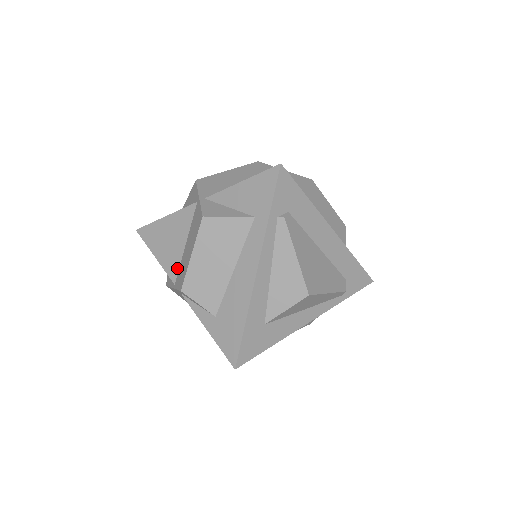
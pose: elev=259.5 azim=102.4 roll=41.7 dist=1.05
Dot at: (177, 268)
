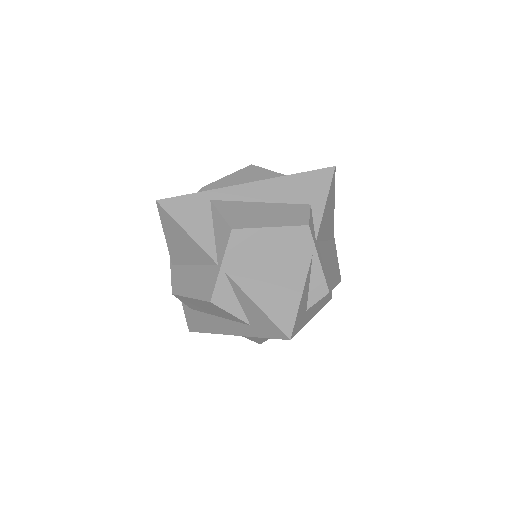
Dot at: (179, 263)
